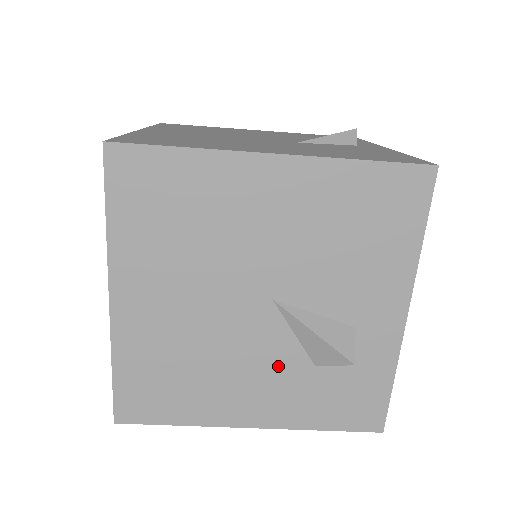
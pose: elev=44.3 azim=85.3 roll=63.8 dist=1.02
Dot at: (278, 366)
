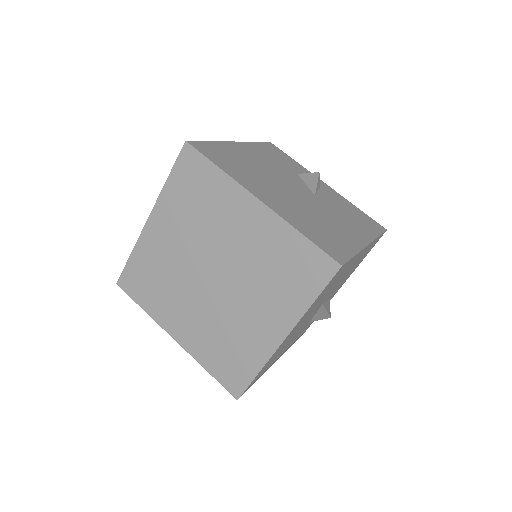
Dot at: occluded
